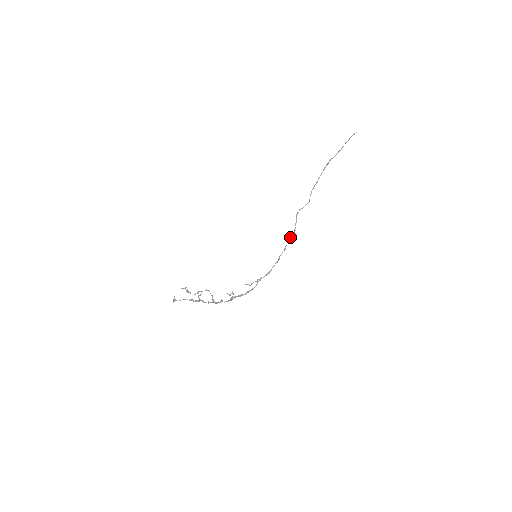
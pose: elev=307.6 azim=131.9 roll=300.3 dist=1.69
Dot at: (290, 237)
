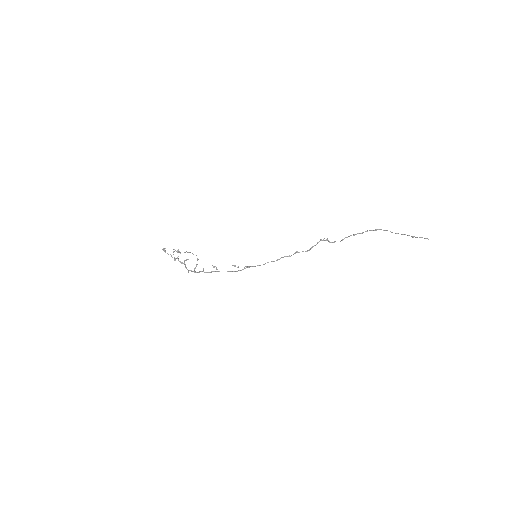
Dot at: occluded
